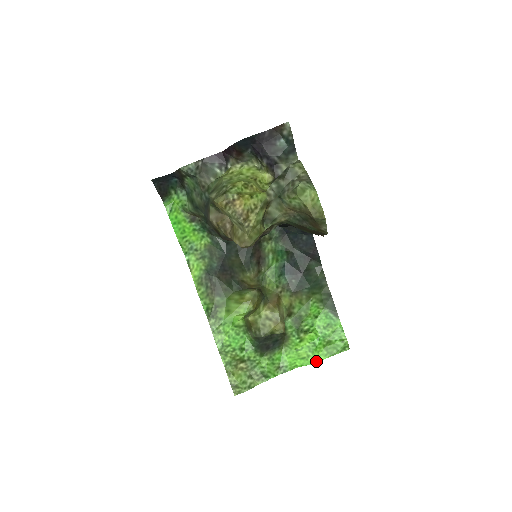
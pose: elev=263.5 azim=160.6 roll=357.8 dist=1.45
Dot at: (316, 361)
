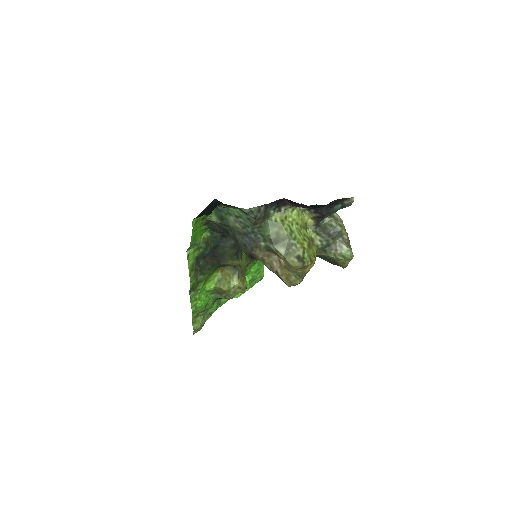
Dot at: occluded
